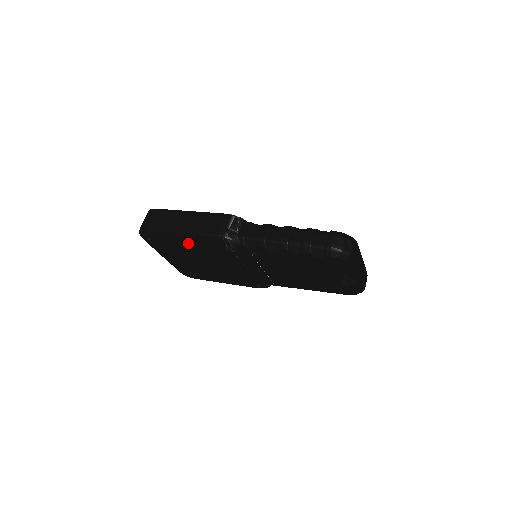
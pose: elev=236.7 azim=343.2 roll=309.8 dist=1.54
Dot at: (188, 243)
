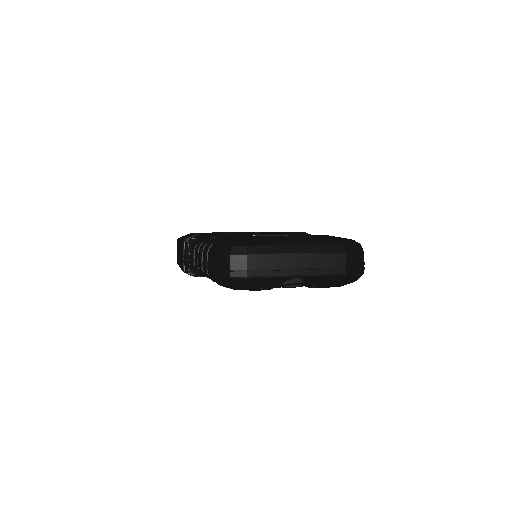
Dot at: occluded
